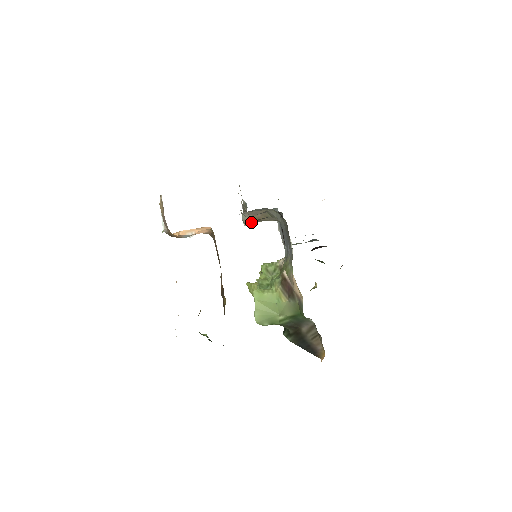
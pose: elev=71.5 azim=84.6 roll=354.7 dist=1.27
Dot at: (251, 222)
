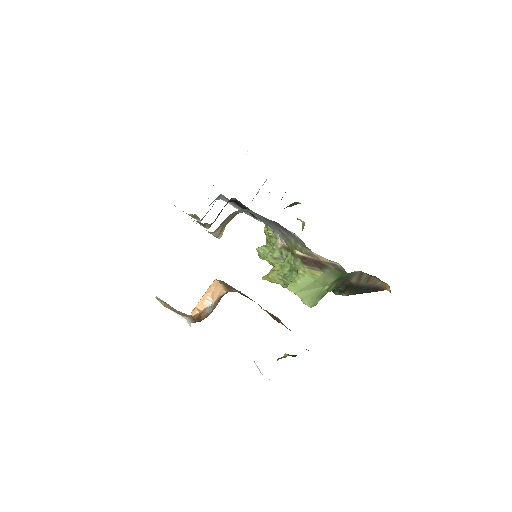
Dot at: (222, 232)
